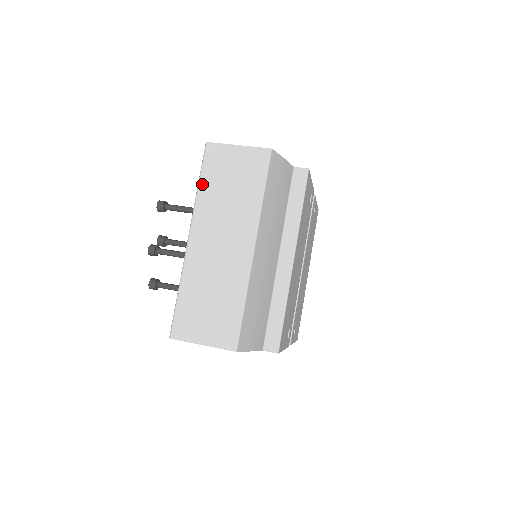
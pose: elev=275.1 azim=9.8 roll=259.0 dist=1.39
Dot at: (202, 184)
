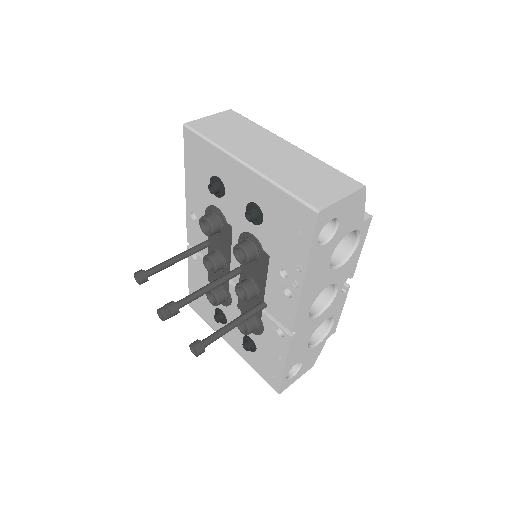
Dot at: (212, 138)
